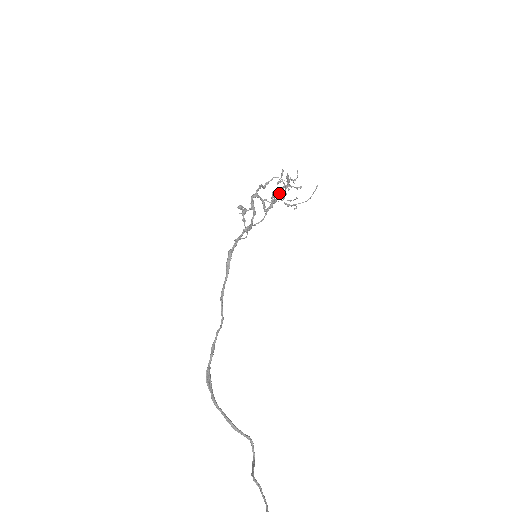
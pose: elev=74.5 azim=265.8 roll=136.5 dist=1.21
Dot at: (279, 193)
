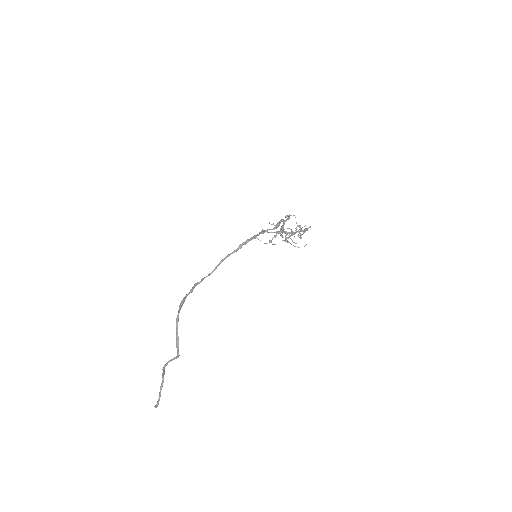
Dot at: (292, 231)
